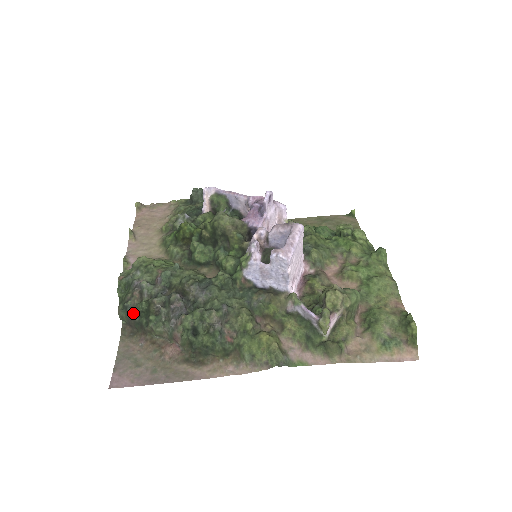
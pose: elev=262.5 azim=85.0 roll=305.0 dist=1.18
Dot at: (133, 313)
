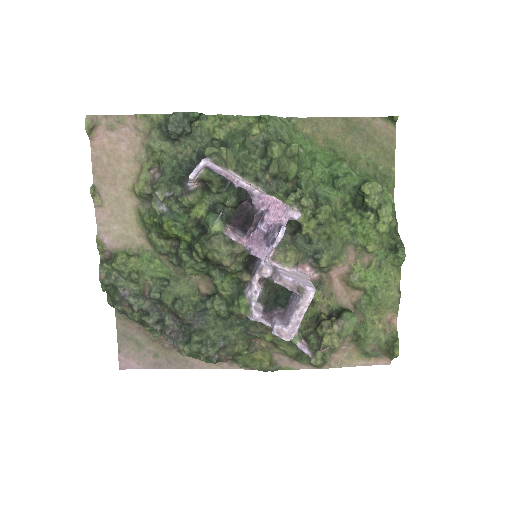
Dot at: (125, 314)
